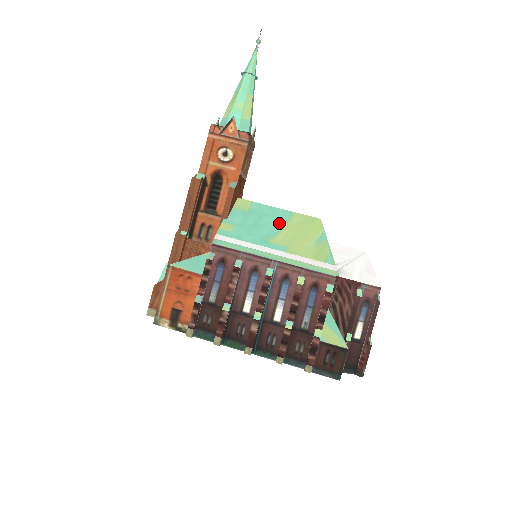
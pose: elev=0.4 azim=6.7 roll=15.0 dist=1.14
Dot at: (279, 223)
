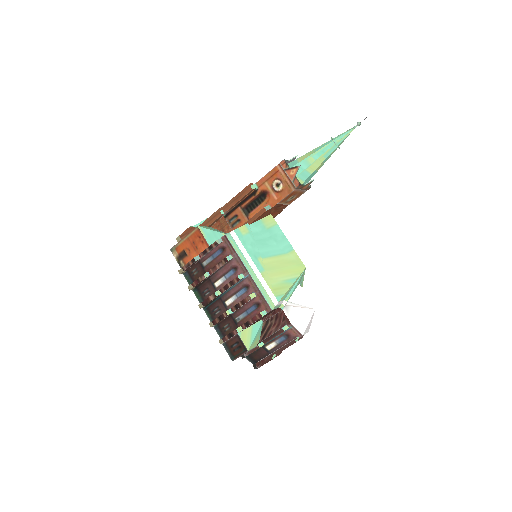
Dot at: (277, 251)
